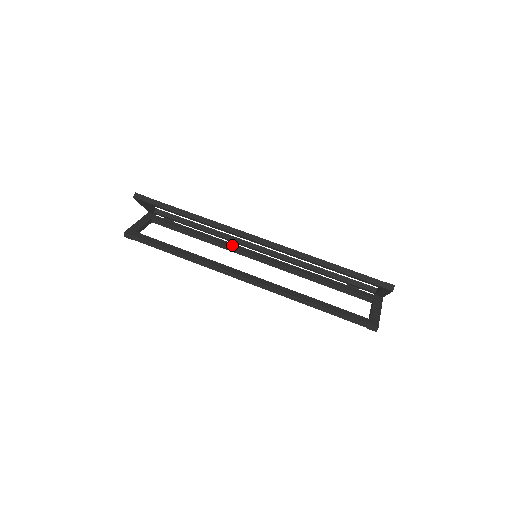
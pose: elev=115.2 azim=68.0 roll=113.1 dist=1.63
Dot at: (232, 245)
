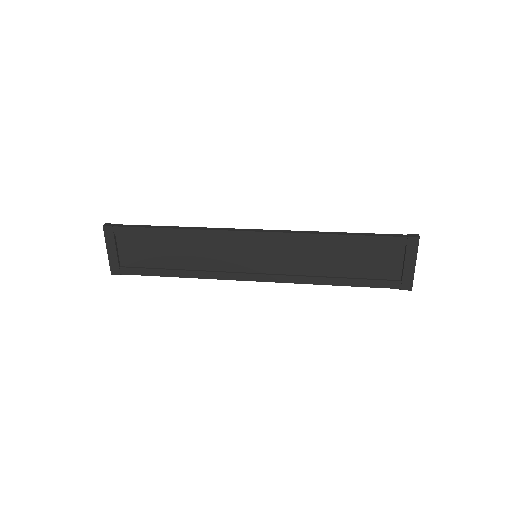
Dot at: occluded
